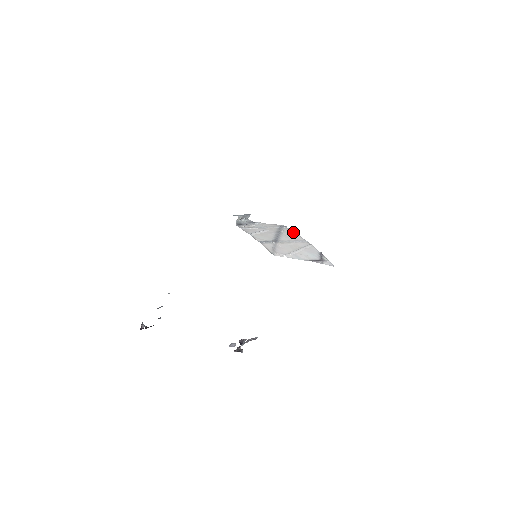
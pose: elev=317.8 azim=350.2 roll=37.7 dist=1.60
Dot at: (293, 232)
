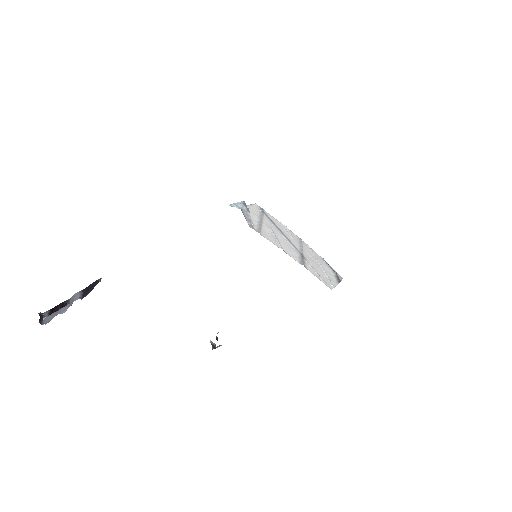
Dot at: (278, 221)
